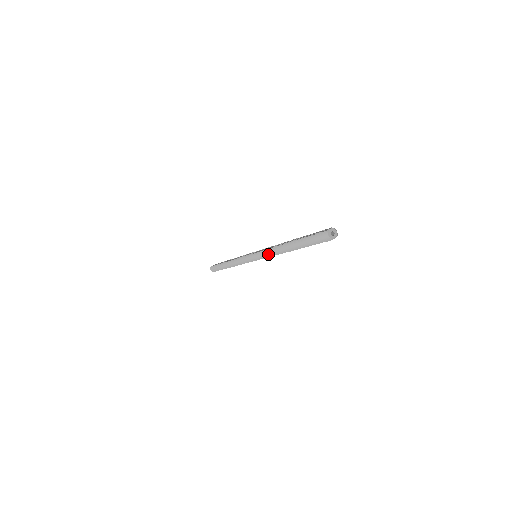
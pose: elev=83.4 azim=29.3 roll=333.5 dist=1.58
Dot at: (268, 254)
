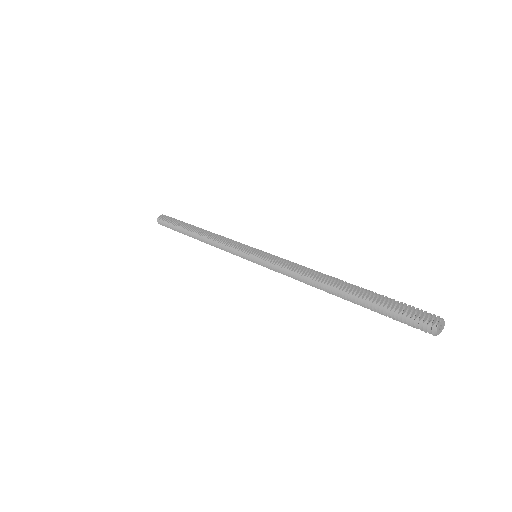
Dot at: (288, 275)
